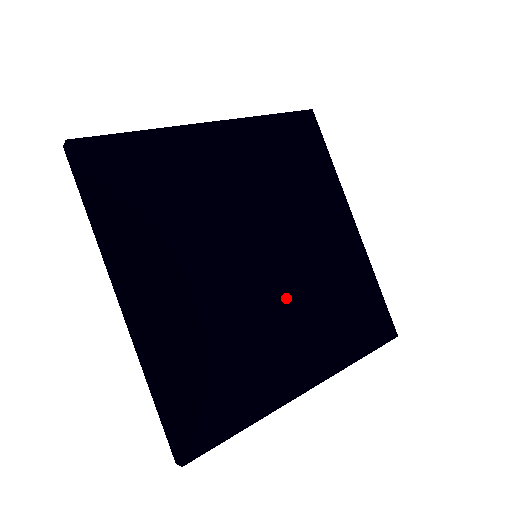
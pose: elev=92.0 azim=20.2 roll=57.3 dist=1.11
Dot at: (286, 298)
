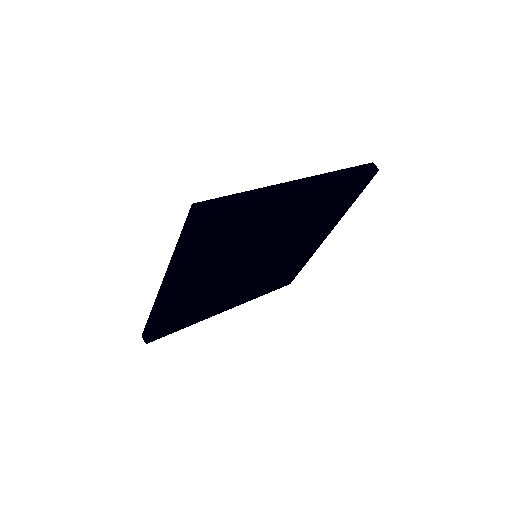
Dot at: (252, 277)
